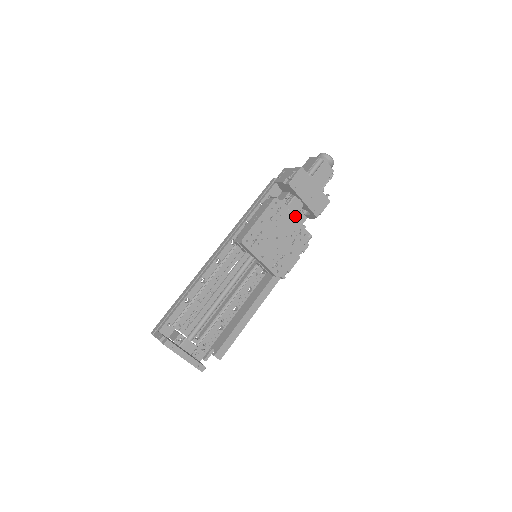
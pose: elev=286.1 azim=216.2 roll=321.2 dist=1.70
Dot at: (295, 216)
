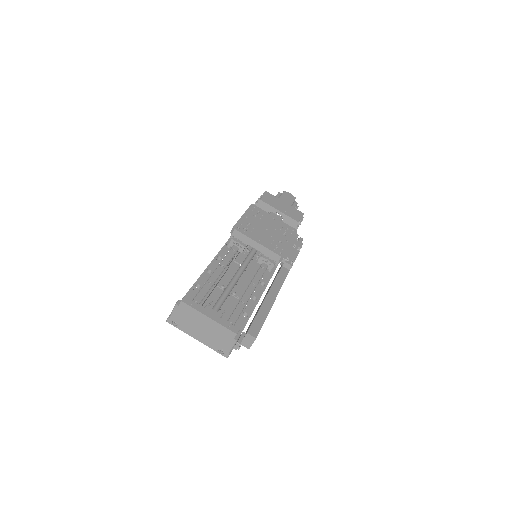
Dot at: occluded
